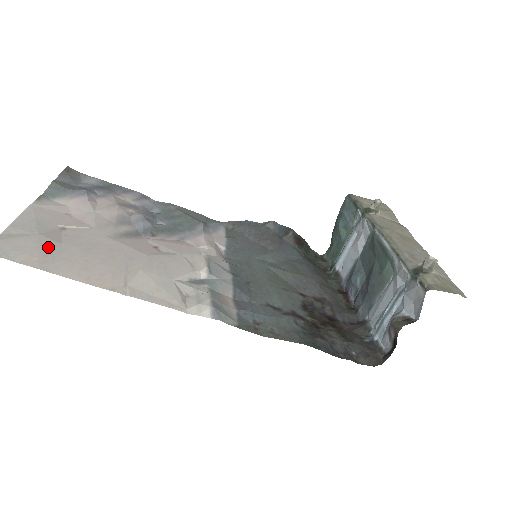
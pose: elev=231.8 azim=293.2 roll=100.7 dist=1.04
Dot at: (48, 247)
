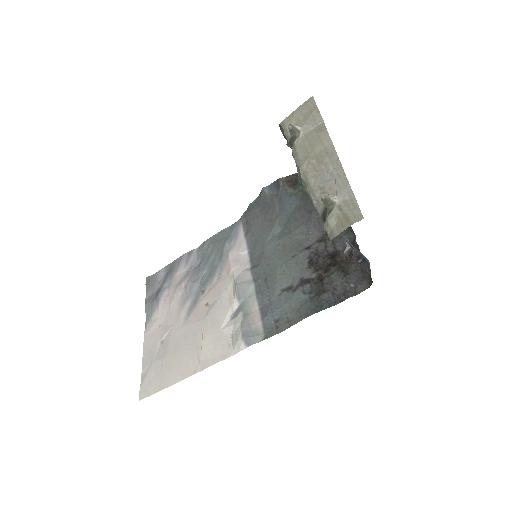
Dot at: (160, 368)
